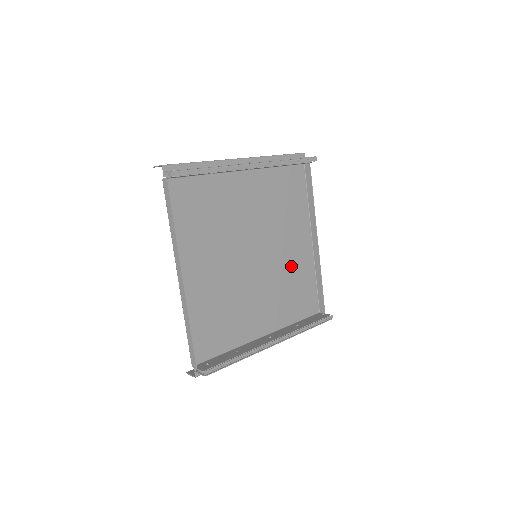
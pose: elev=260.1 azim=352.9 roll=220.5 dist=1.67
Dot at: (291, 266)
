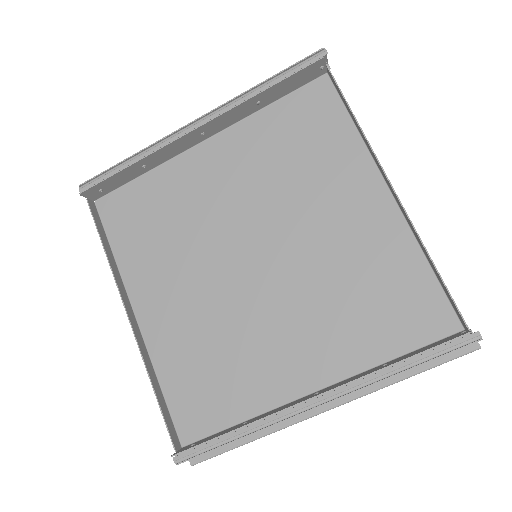
Dot at: (348, 253)
